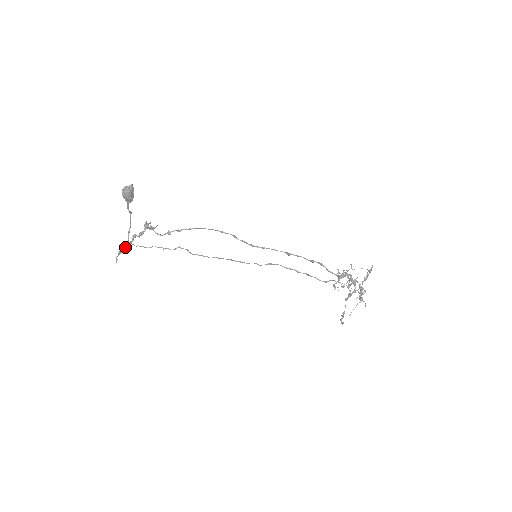
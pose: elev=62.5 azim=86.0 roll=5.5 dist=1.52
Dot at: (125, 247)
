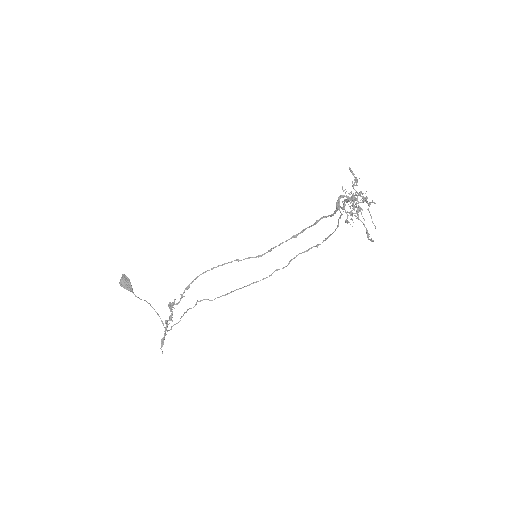
Dot at: (164, 336)
